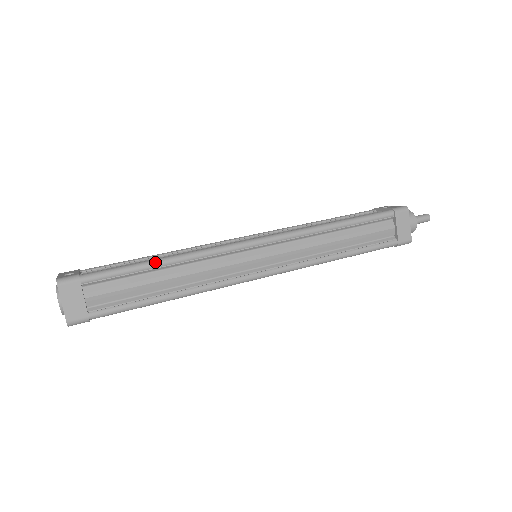
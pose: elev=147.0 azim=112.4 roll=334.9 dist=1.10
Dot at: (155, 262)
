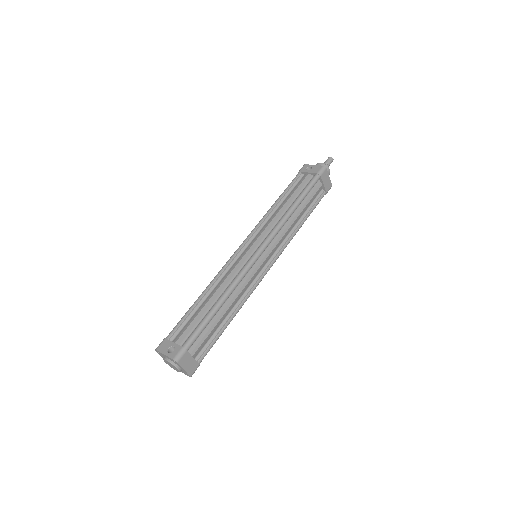
Dot at: (217, 308)
